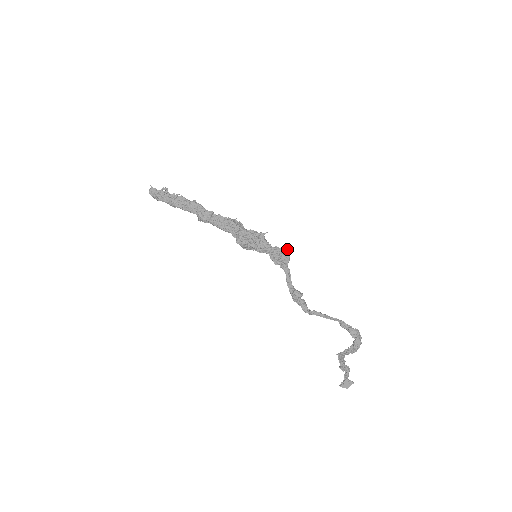
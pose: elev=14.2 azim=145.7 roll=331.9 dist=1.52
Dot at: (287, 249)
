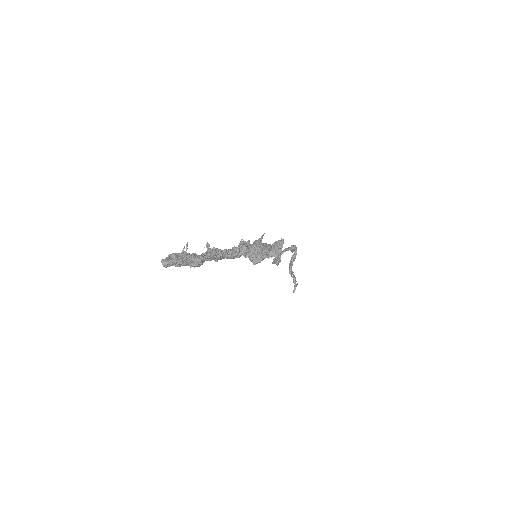
Dot at: (283, 242)
